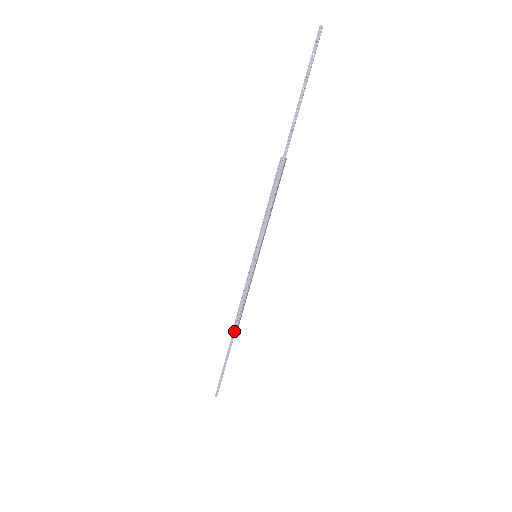
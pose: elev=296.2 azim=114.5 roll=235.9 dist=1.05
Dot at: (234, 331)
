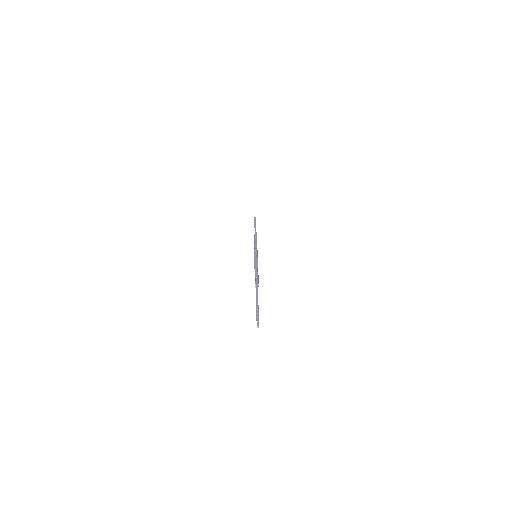
Dot at: occluded
